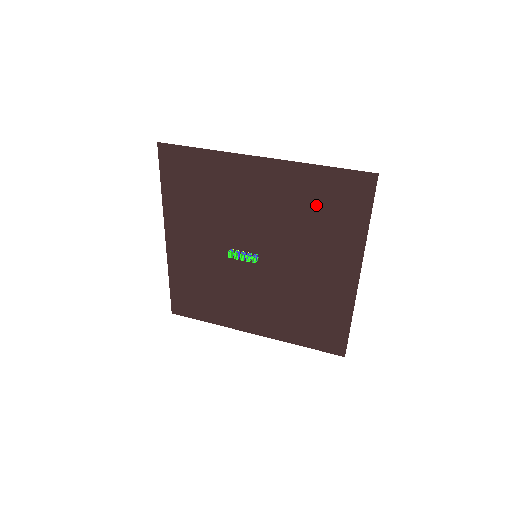
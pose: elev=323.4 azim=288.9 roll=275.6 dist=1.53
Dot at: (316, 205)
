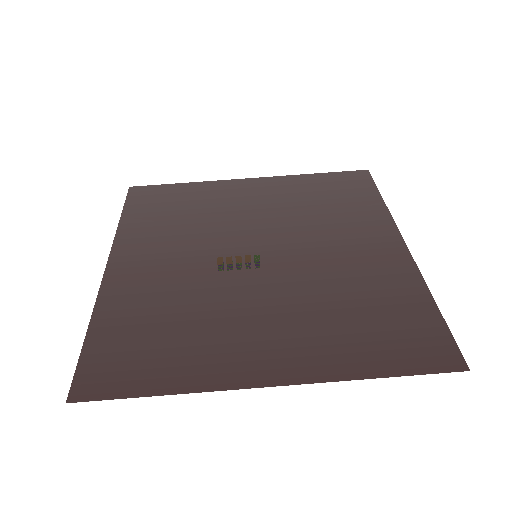
Dot at: (358, 323)
